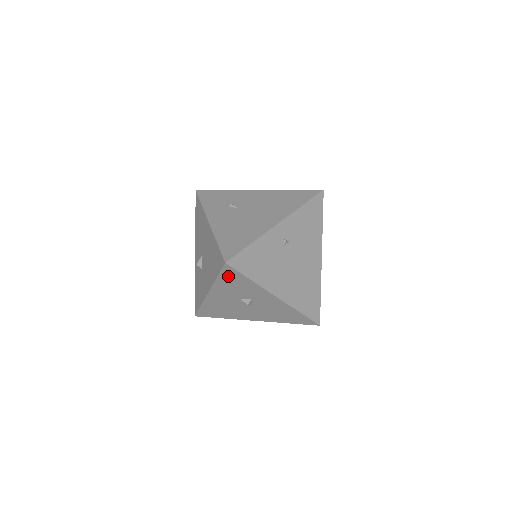
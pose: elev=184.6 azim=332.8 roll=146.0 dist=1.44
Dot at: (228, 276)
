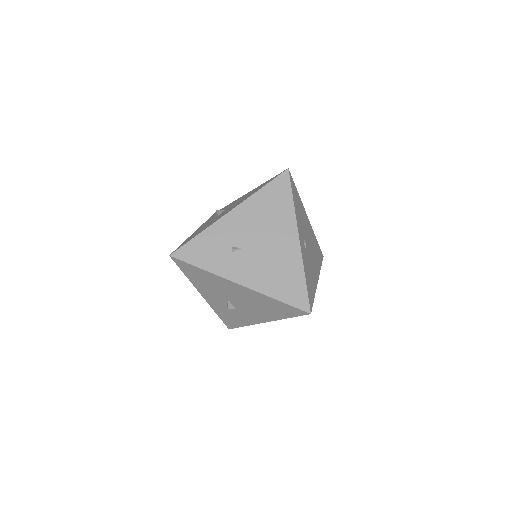
Dot at: occluded
